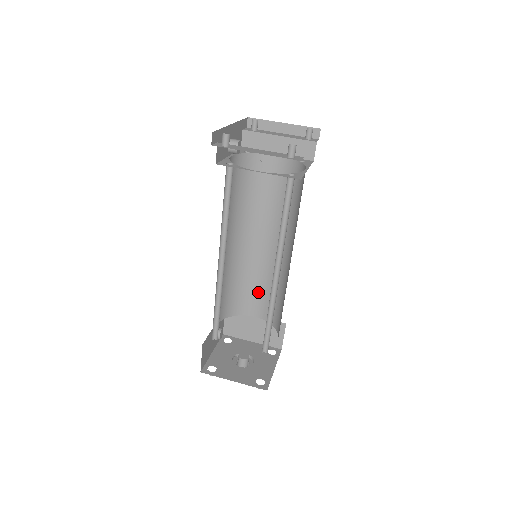
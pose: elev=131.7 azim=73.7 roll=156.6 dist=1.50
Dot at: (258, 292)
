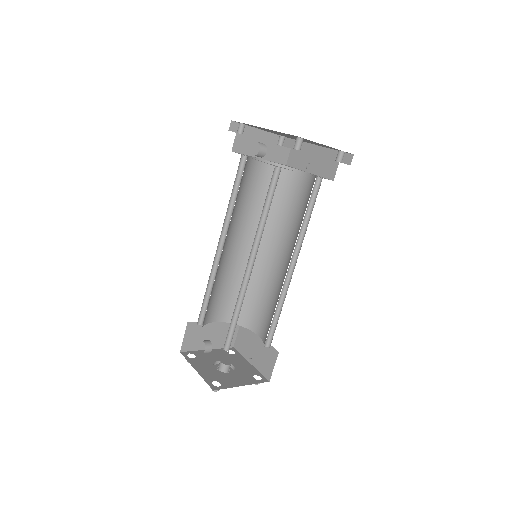
Dot at: (224, 295)
